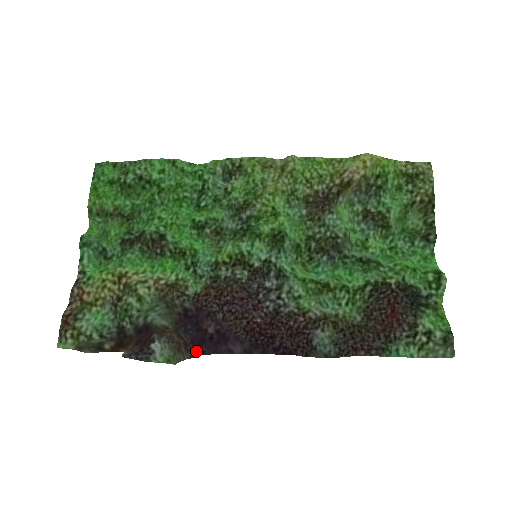
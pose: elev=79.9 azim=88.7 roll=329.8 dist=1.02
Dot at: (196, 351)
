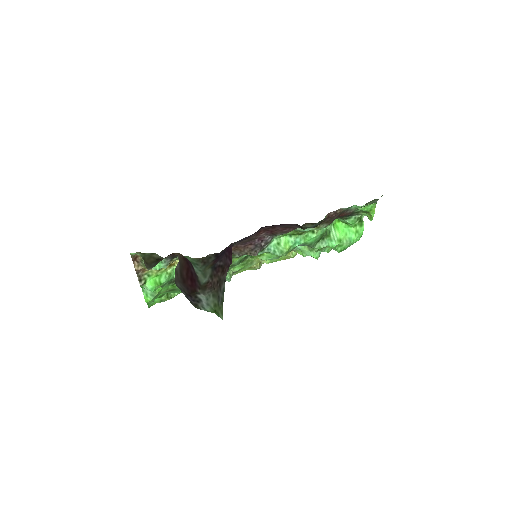
Dot at: (228, 250)
